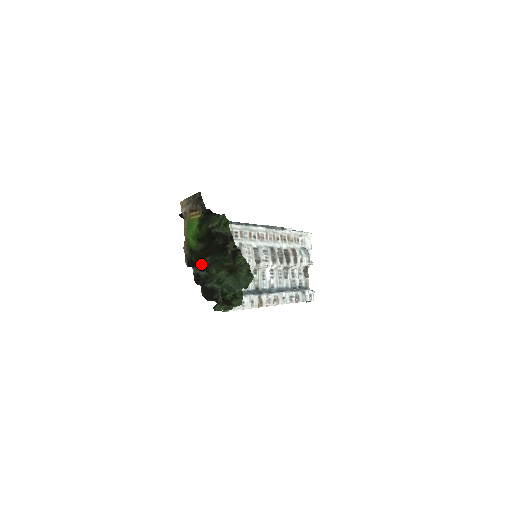
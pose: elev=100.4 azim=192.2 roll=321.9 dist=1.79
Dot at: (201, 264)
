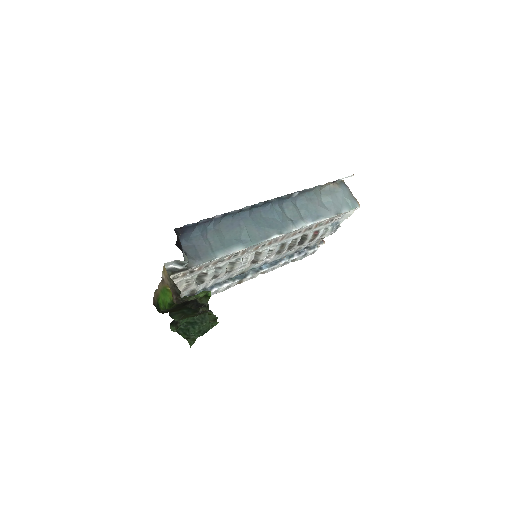
Dot at: occluded
